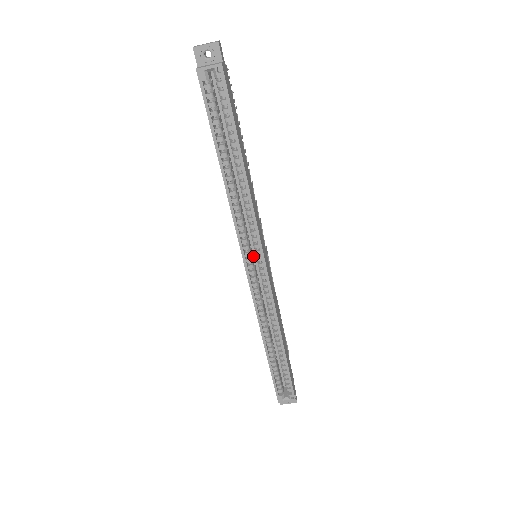
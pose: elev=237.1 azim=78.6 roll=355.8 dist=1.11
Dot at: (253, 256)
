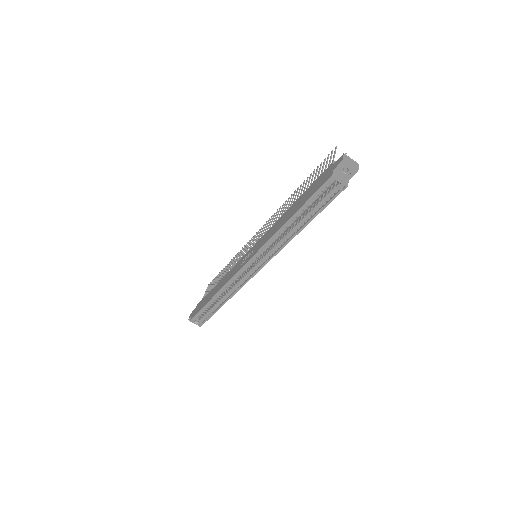
Dot at: occluded
